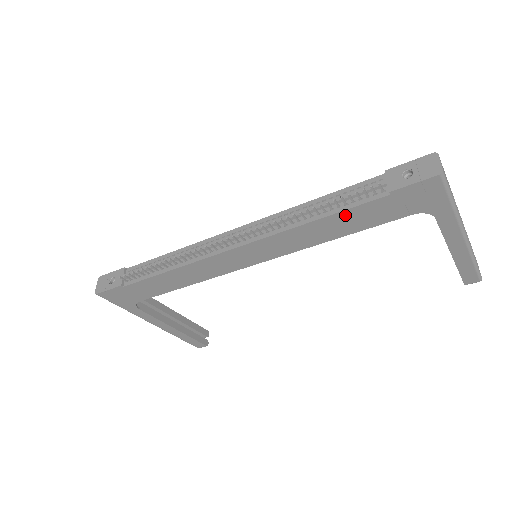
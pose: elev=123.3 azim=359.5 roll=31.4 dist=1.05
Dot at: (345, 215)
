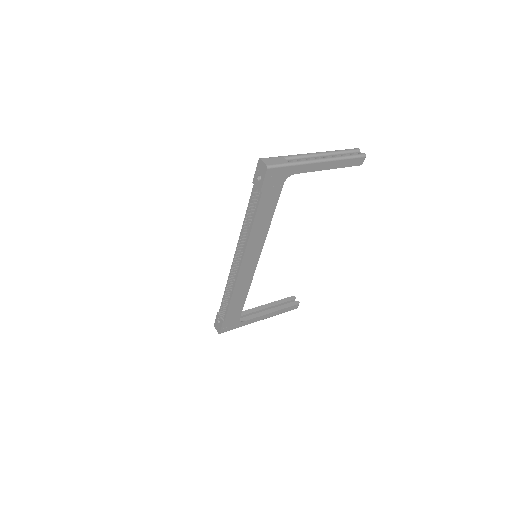
Dot at: (259, 213)
